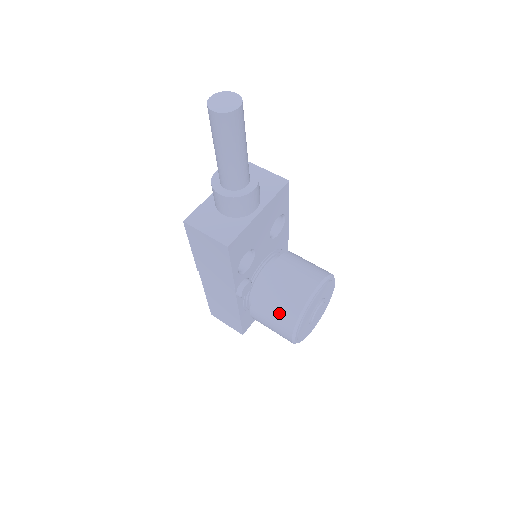
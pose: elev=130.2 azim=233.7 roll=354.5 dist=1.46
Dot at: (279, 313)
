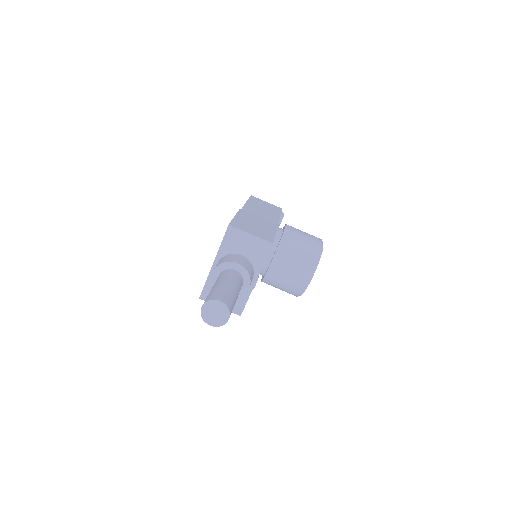
Dot at: occluded
